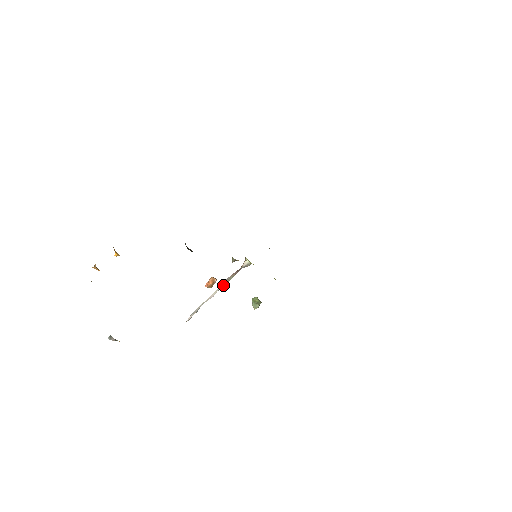
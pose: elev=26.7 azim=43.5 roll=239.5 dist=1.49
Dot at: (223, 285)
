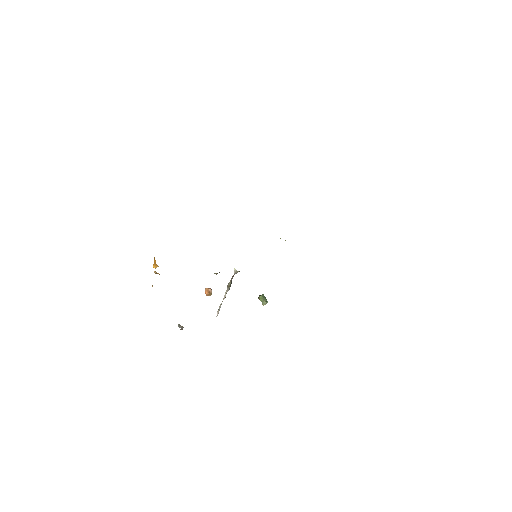
Dot at: (227, 288)
